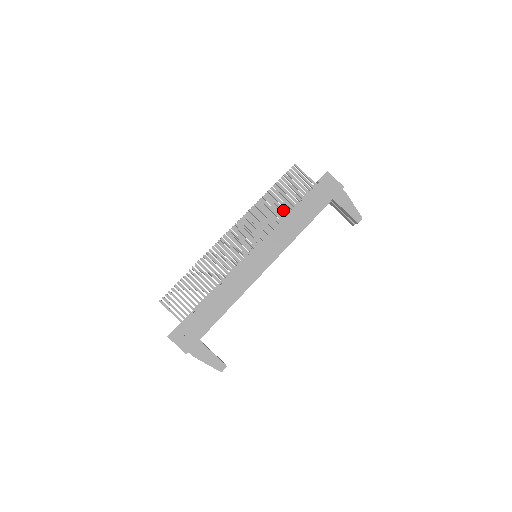
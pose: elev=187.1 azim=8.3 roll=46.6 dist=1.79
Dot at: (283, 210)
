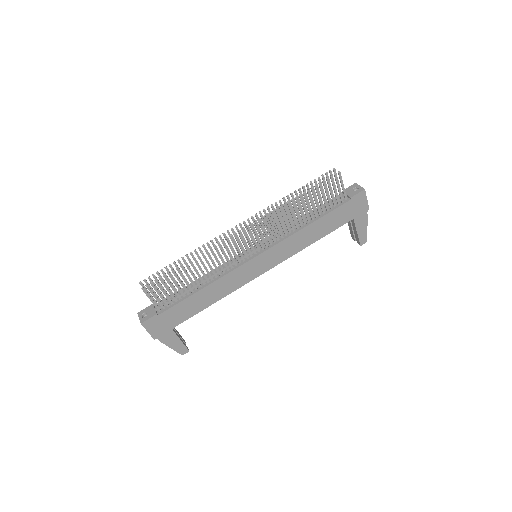
Dot at: (304, 219)
